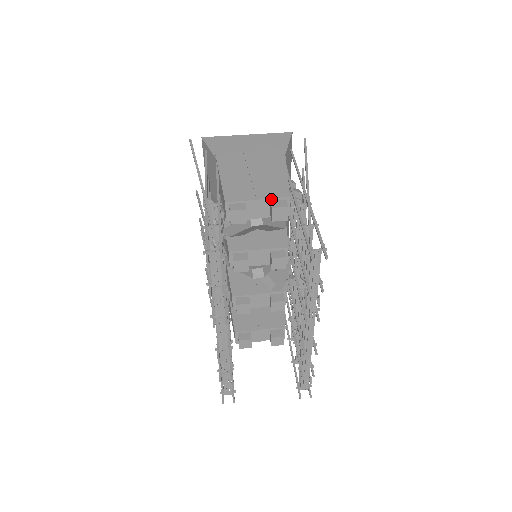
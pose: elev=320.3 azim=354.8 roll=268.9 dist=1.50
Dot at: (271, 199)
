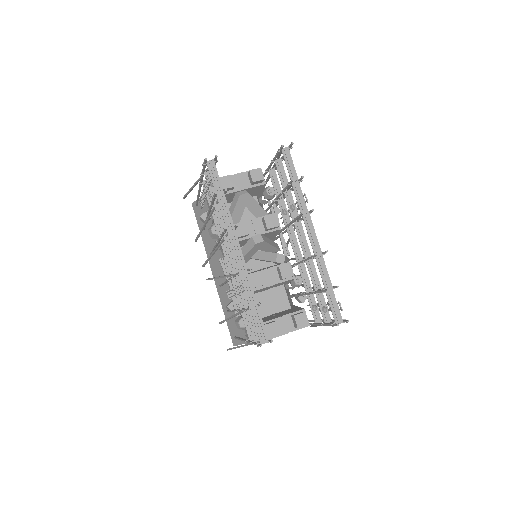
Dot at: (248, 172)
